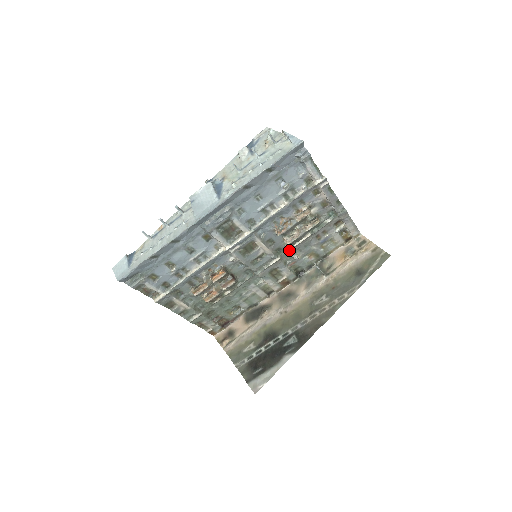
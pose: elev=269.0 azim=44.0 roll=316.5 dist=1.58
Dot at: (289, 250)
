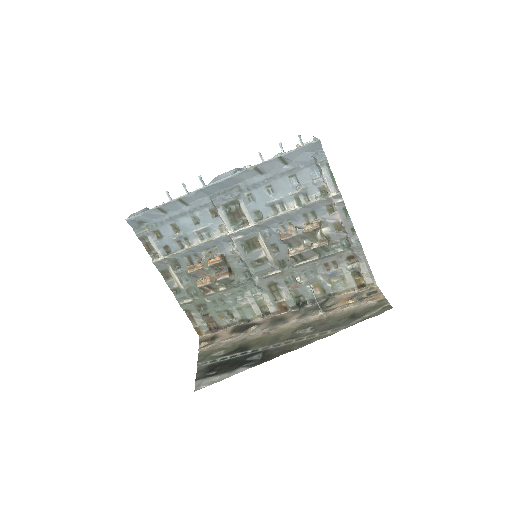
Dot at: (293, 267)
